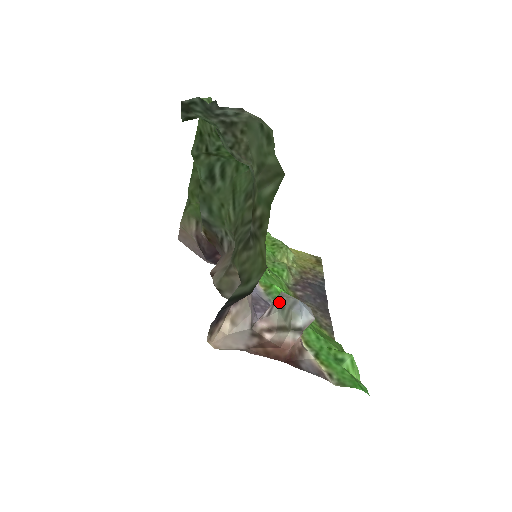
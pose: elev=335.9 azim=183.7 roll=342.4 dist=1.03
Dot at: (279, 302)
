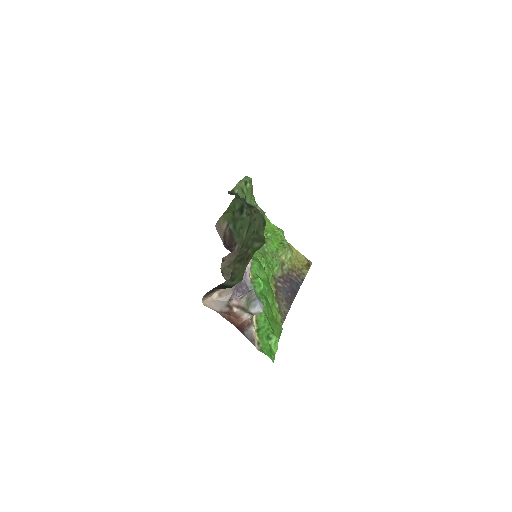
Dot at: (249, 295)
